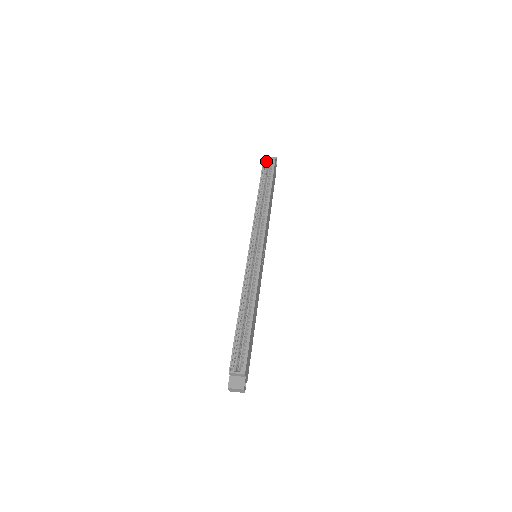
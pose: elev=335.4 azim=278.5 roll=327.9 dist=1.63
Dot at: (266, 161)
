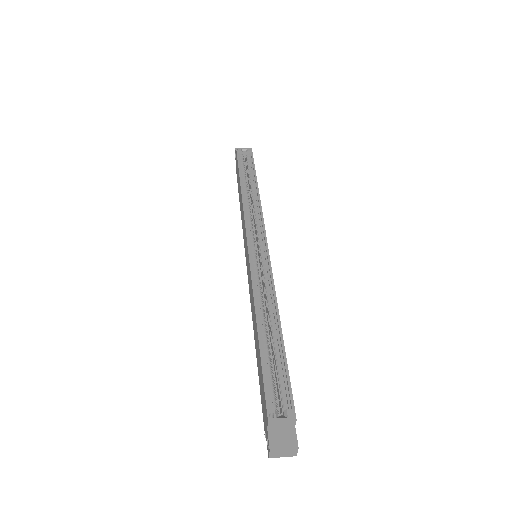
Dot at: (240, 150)
